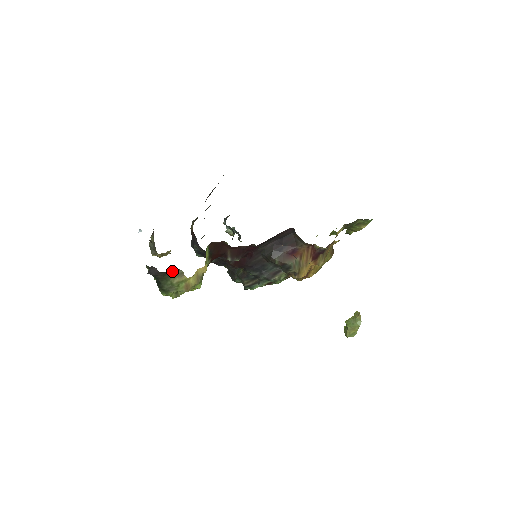
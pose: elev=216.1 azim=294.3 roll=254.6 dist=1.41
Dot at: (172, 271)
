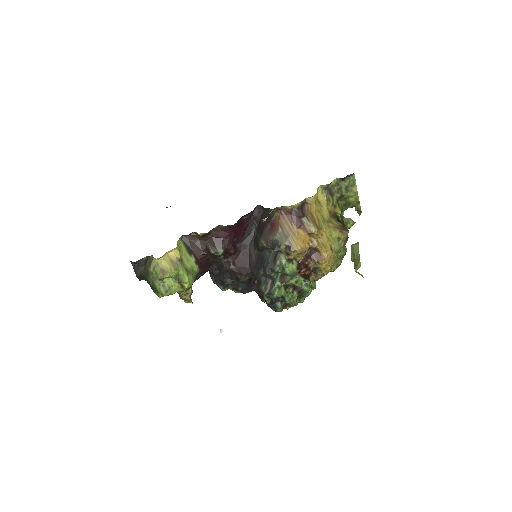
Dot at: (147, 261)
